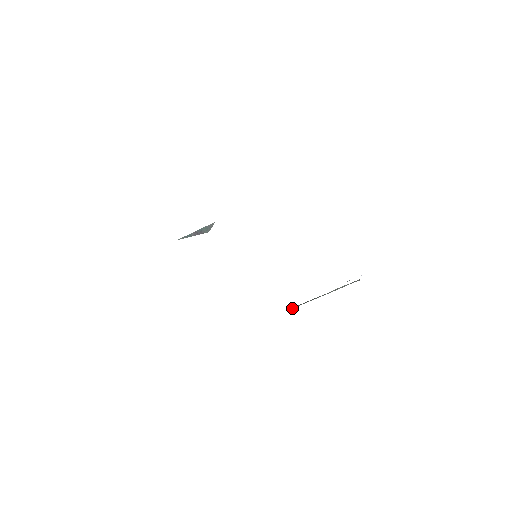
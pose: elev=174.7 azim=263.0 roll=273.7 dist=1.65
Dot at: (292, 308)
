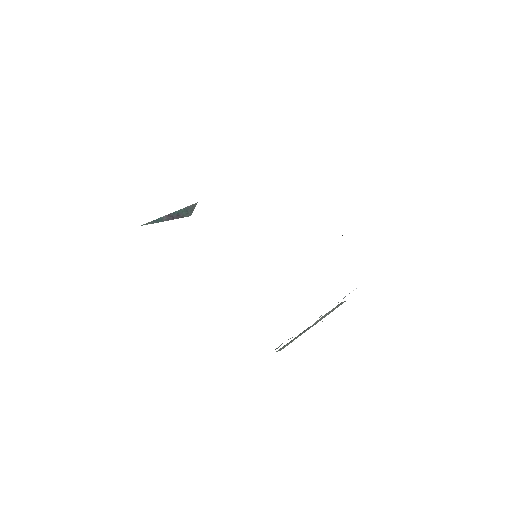
Dot at: (284, 347)
